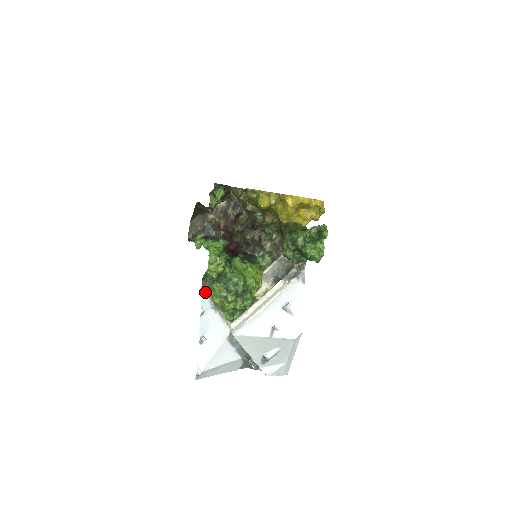
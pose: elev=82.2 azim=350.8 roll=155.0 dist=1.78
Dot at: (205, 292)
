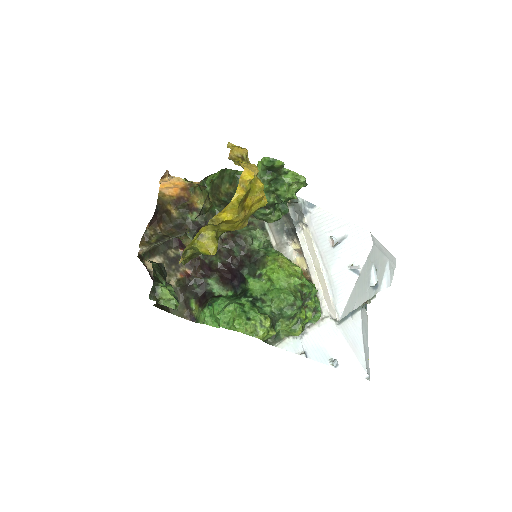
Dot at: (281, 342)
